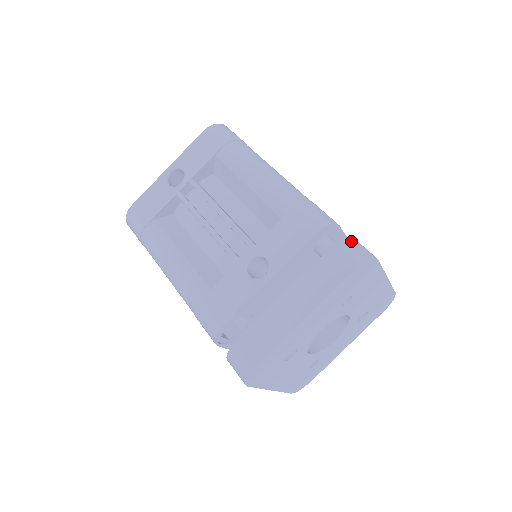
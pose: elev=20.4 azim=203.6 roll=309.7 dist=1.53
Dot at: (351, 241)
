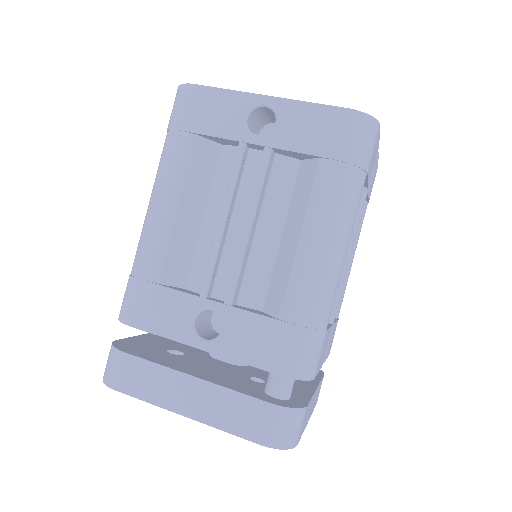
Dot at: (295, 416)
